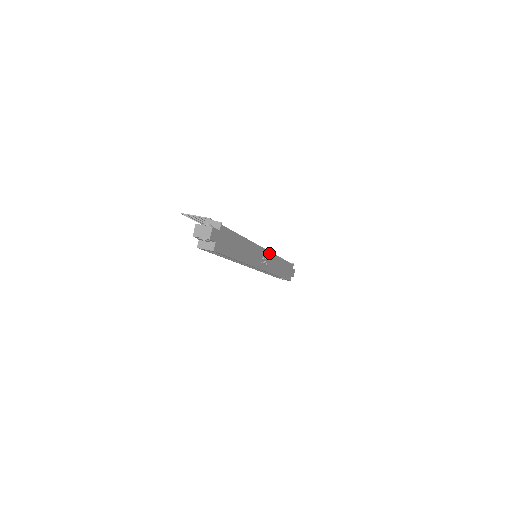
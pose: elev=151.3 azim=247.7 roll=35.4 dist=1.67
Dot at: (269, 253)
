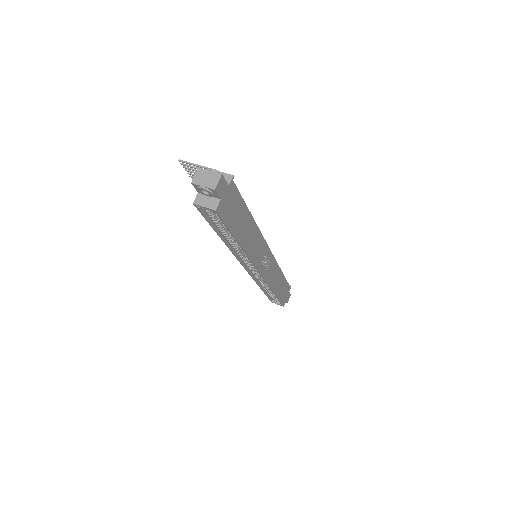
Dot at: (272, 257)
